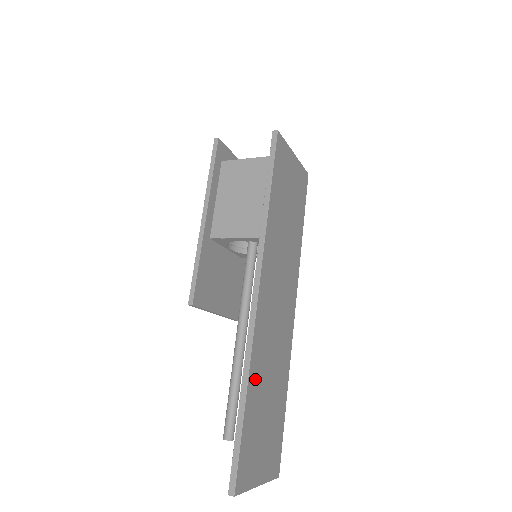
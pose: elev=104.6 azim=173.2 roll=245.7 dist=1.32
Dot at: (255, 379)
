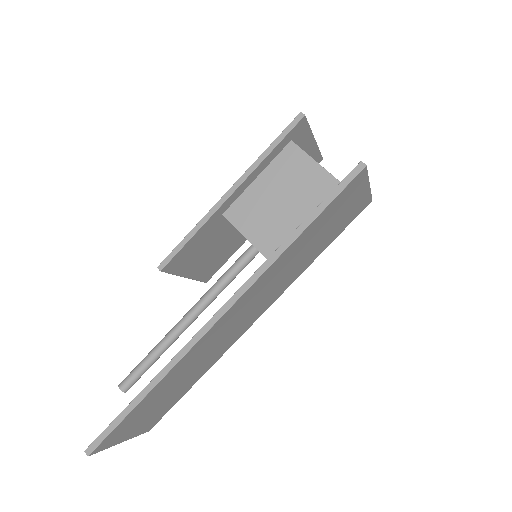
Dot at: (169, 378)
